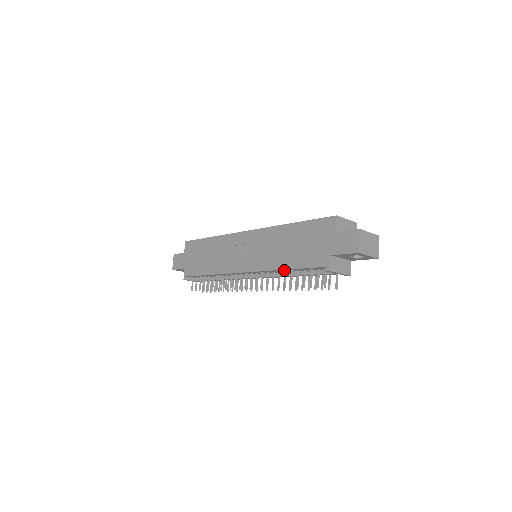
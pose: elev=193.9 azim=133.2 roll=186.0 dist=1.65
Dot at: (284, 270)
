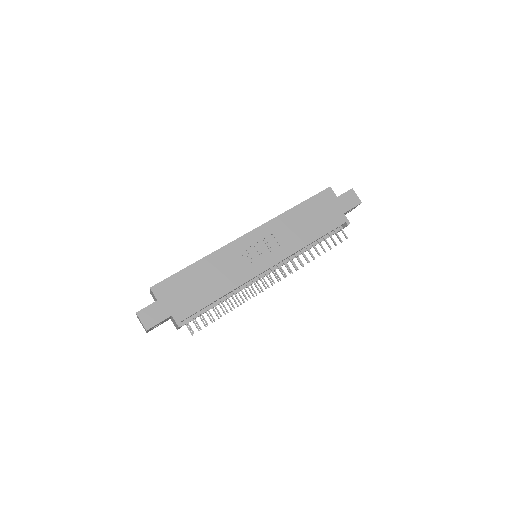
Dot at: occluded
